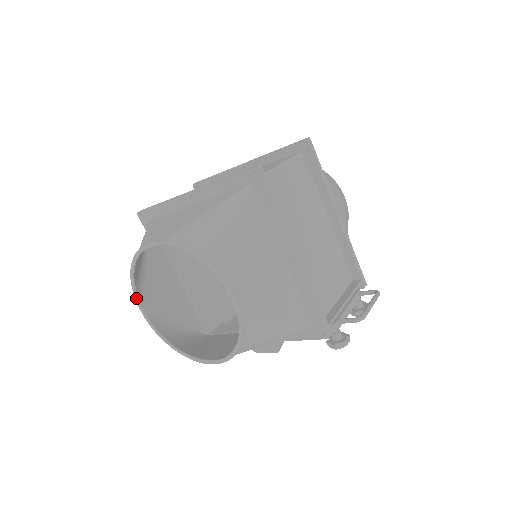
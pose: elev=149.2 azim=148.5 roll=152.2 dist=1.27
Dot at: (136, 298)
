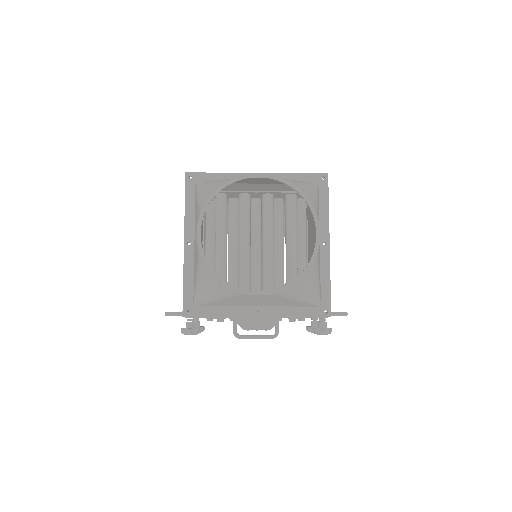
Dot at: (200, 219)
